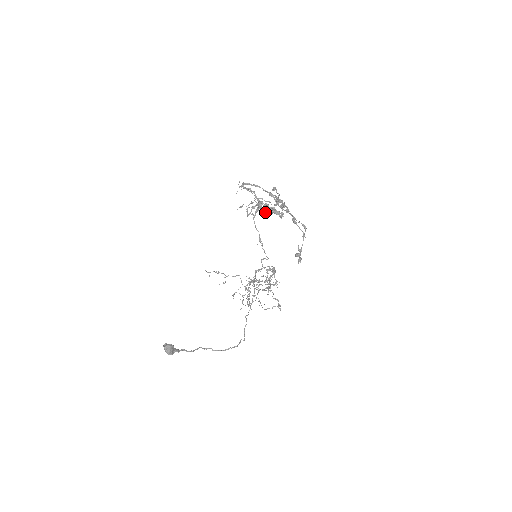
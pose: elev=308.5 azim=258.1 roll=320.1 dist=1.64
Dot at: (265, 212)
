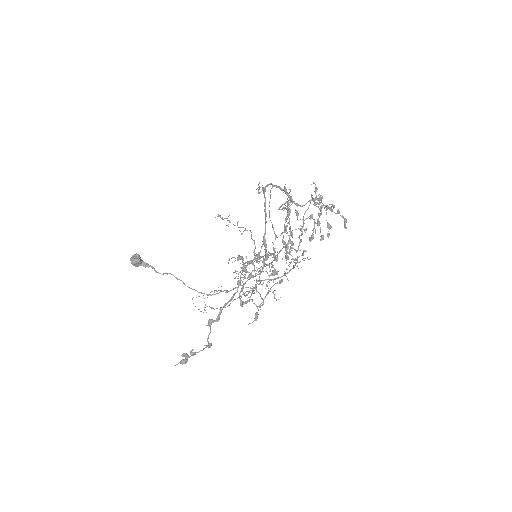
Dot at: (331, 204)
